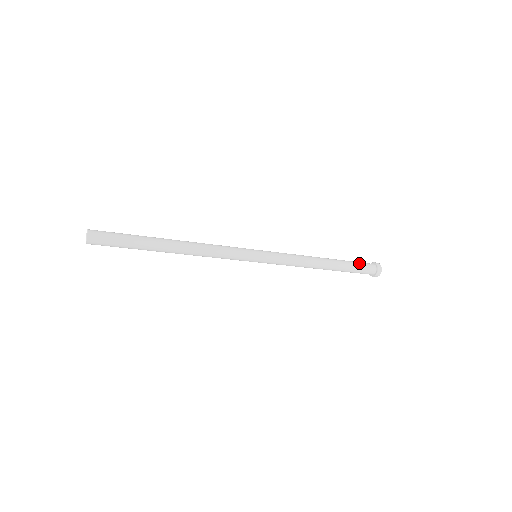
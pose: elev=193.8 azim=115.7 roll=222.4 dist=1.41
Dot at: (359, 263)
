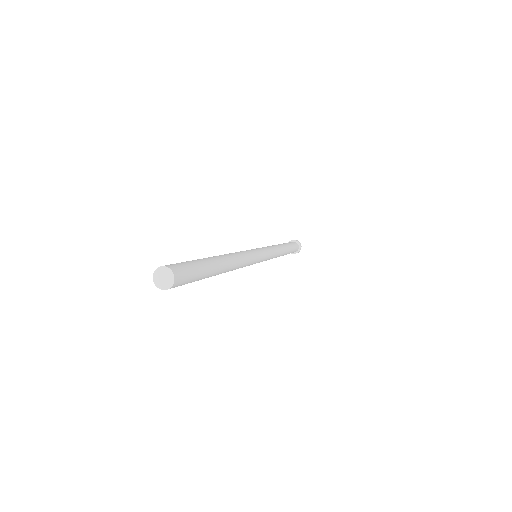
Dot at: (294, 245)
